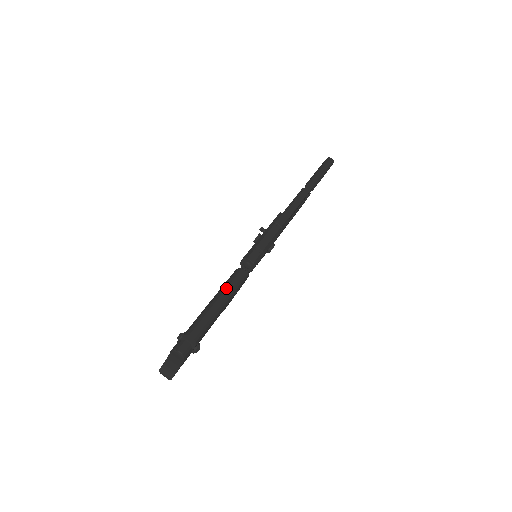
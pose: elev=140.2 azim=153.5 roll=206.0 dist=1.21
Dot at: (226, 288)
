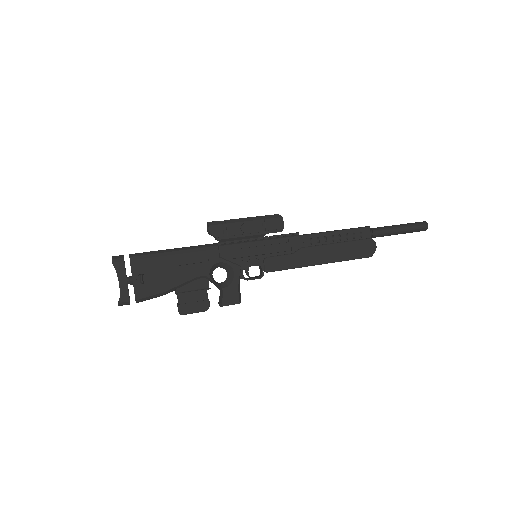
Dot at: (188, 247)
